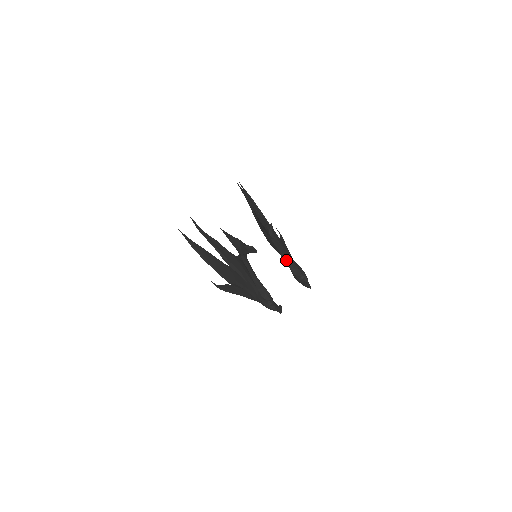
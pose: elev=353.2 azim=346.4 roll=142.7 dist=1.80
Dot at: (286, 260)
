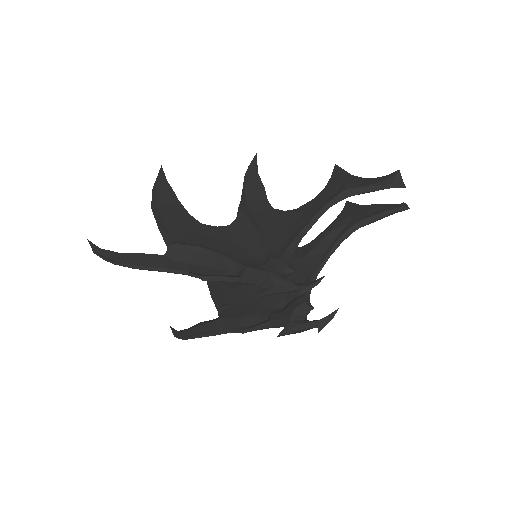
Dot at: (314, 279)
